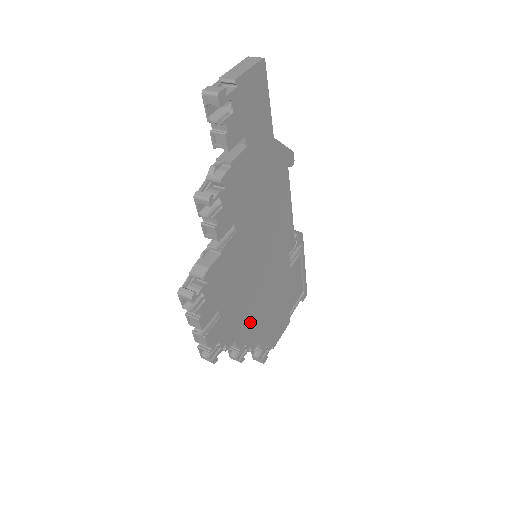
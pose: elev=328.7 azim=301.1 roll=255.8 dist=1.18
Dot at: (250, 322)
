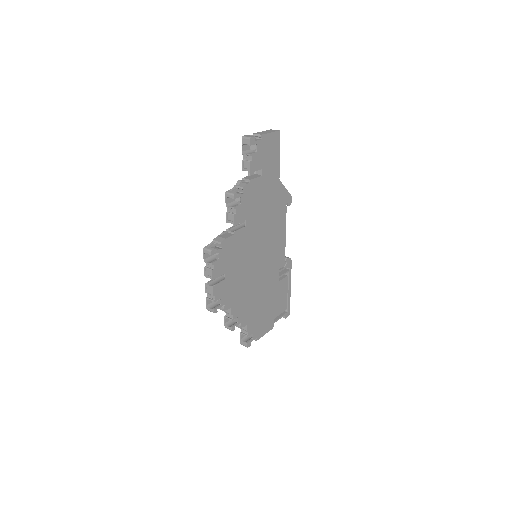
Dot at: (244, 301)
